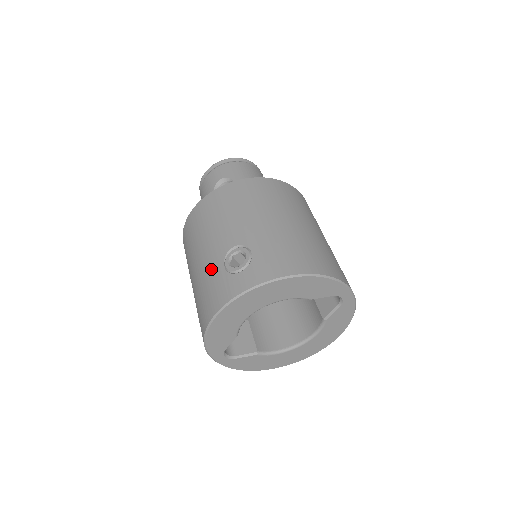
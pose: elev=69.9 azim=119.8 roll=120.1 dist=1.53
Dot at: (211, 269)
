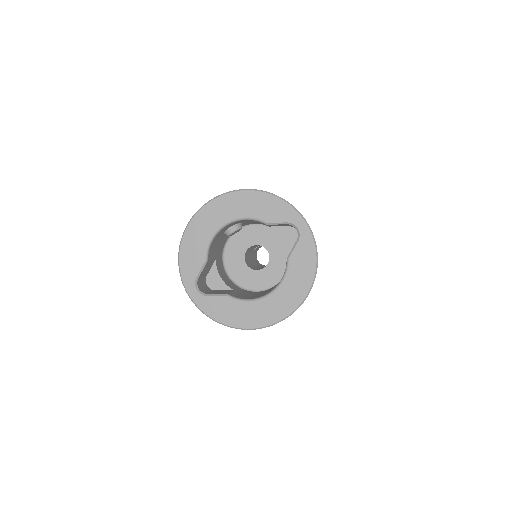
Dot at: occluded
